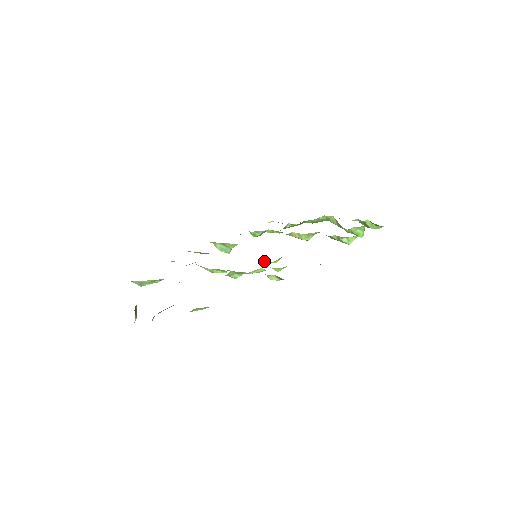
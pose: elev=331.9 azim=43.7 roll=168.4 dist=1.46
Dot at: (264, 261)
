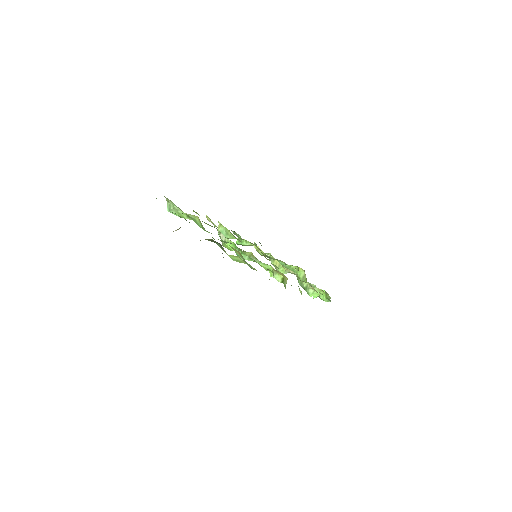
Dot at: occluded
